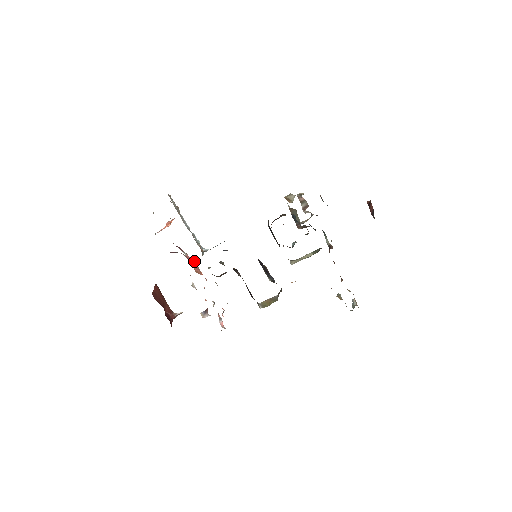
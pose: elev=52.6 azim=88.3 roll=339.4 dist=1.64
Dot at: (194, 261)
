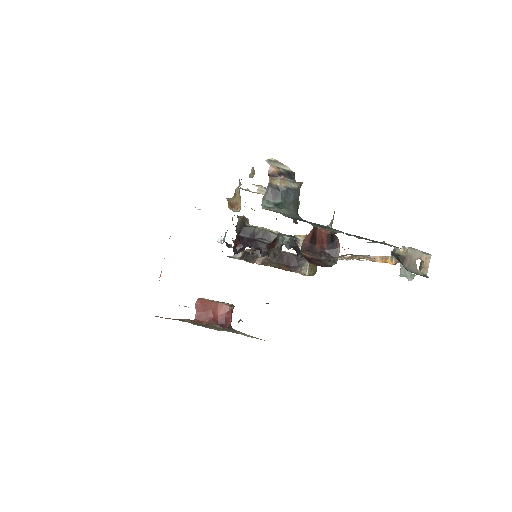
Dot at: occluded
